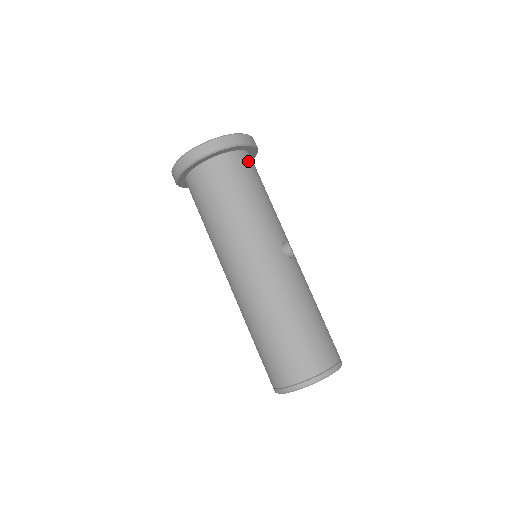
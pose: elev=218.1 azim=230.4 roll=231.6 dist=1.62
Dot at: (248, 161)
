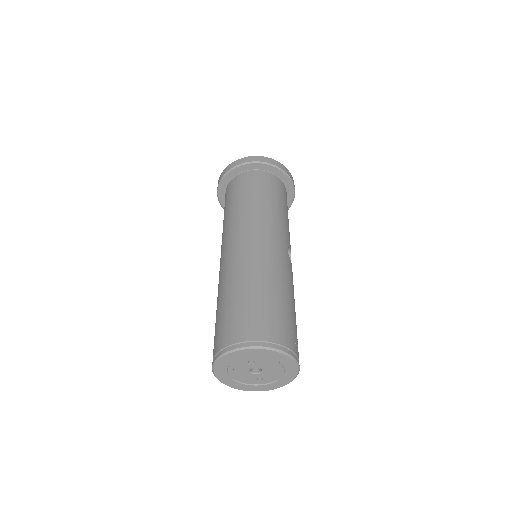
Dot at: (286, 195)
